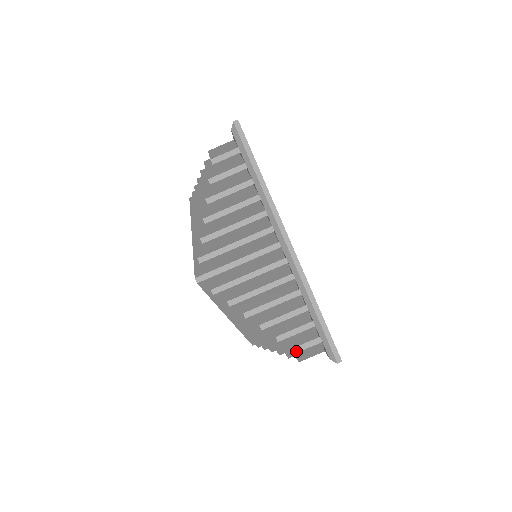
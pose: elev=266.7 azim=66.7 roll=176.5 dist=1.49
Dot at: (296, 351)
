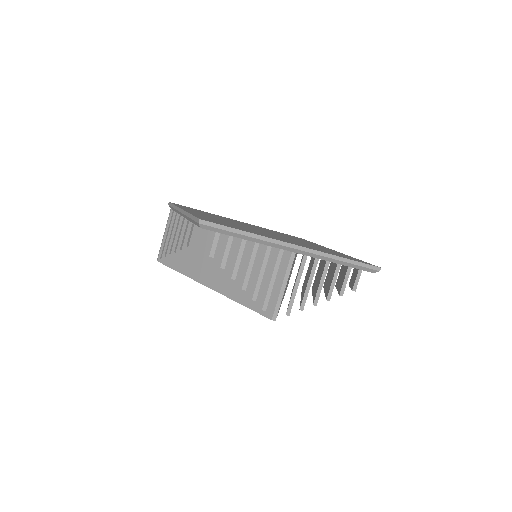
Dot at: (355, 289)
